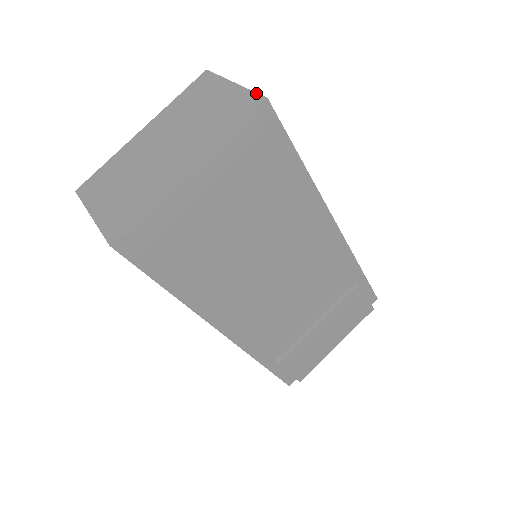
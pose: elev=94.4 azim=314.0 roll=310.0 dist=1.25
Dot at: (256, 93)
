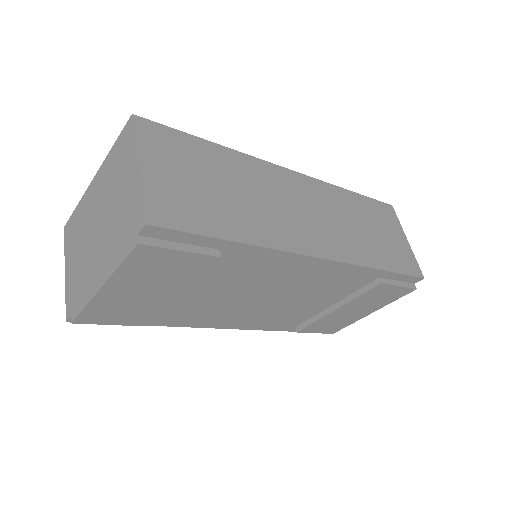
Dot at: (142, 206)
